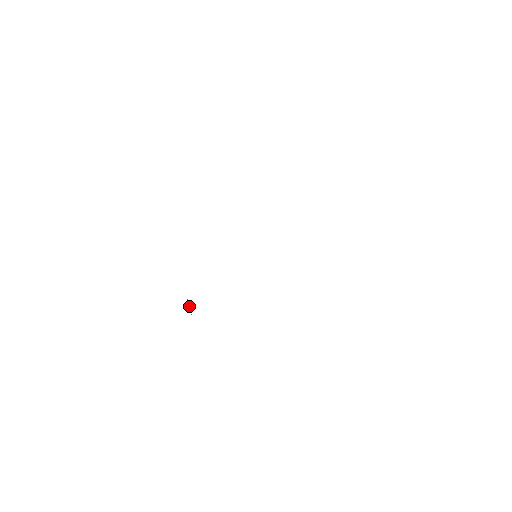
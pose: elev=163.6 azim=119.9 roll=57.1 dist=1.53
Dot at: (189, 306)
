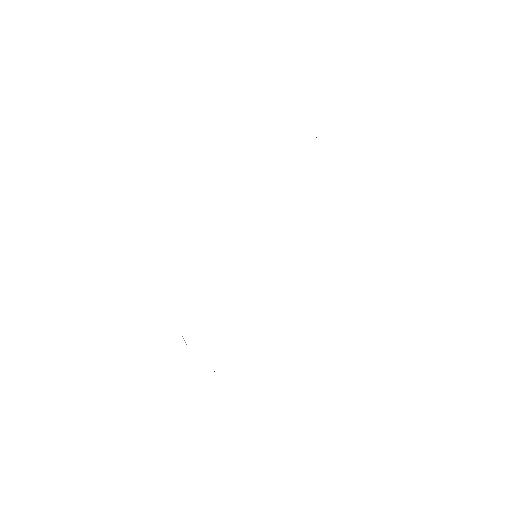
Dot at: (184, 340)
